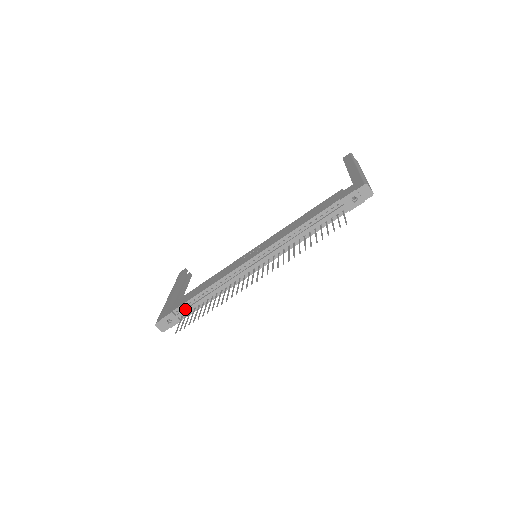
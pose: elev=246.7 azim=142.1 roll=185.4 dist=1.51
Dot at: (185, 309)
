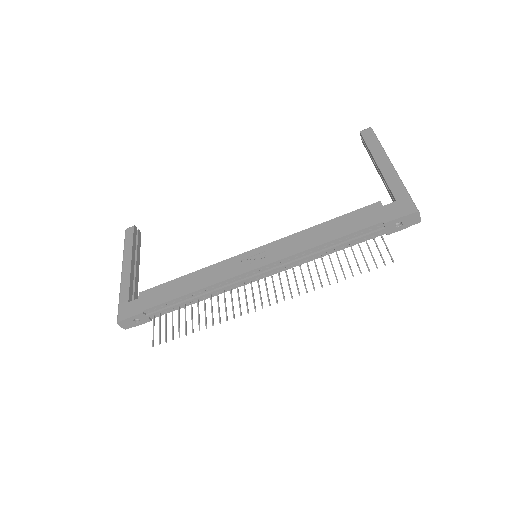
Dot at: (160, 310)
